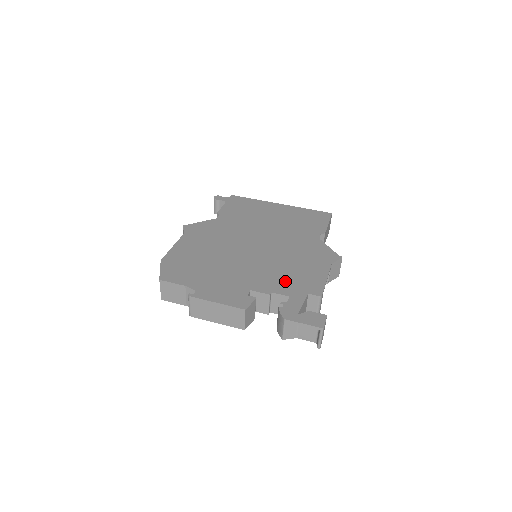
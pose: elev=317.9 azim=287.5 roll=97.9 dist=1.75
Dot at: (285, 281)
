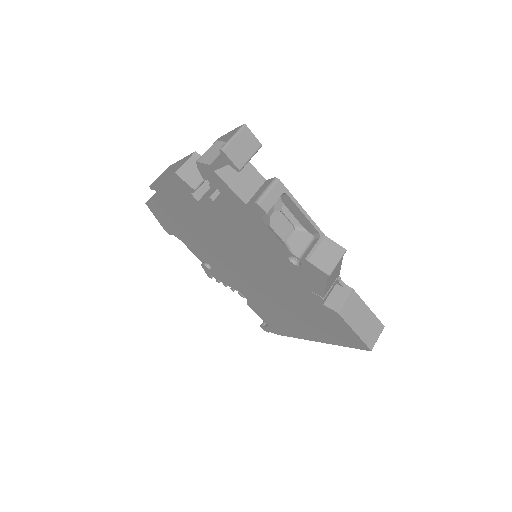
Dot at: occluded
